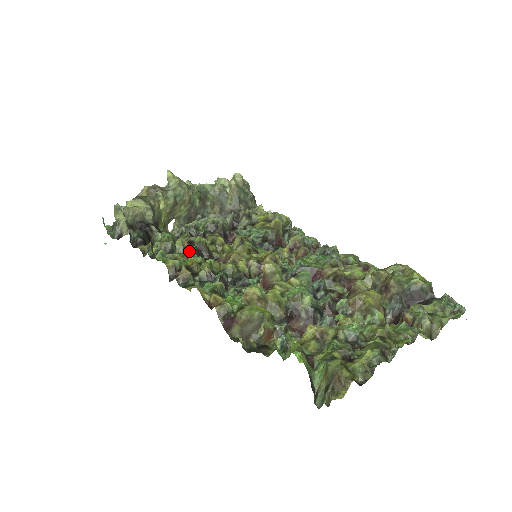
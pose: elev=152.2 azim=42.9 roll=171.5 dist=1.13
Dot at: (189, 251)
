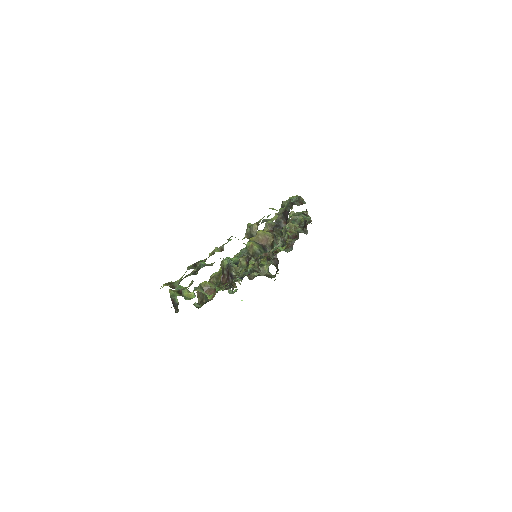
Dot at: occluded
